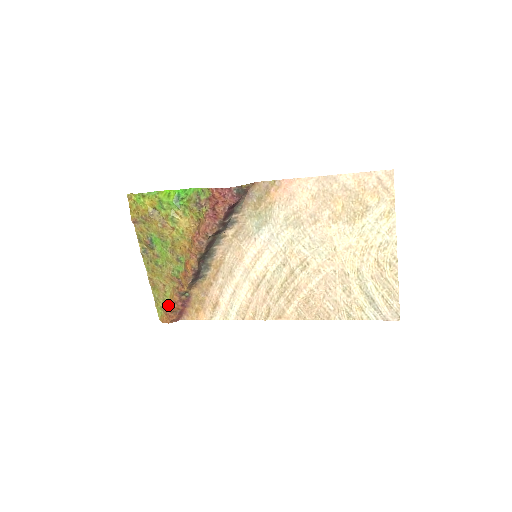
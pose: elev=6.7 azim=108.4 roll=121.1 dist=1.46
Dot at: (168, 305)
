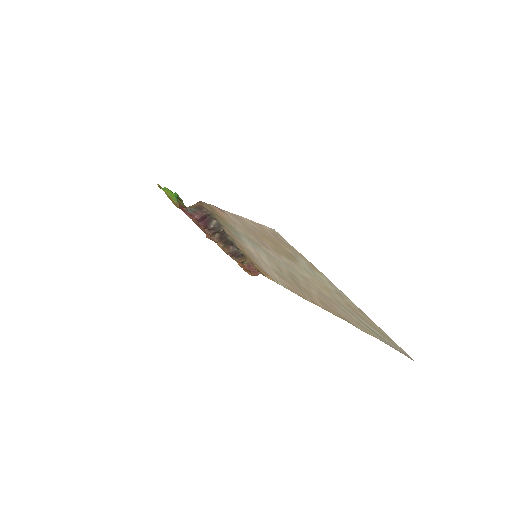
Dot at: occluded
